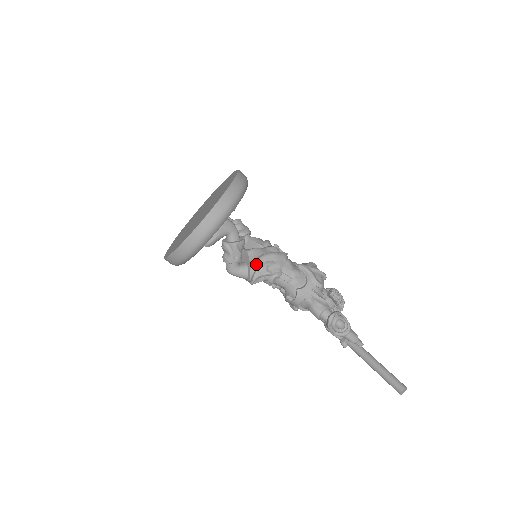
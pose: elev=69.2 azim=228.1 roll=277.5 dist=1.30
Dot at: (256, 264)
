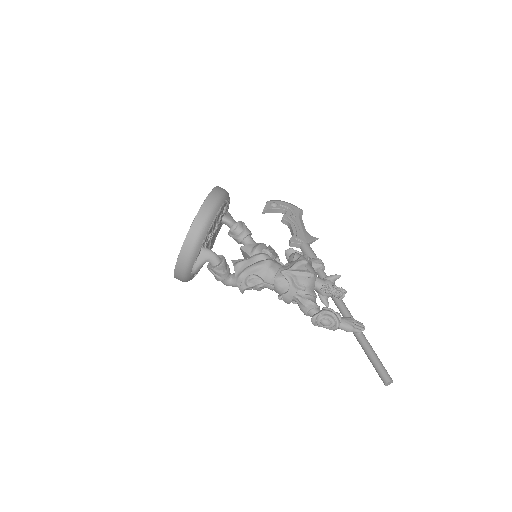
Dot at: (240, 279)
